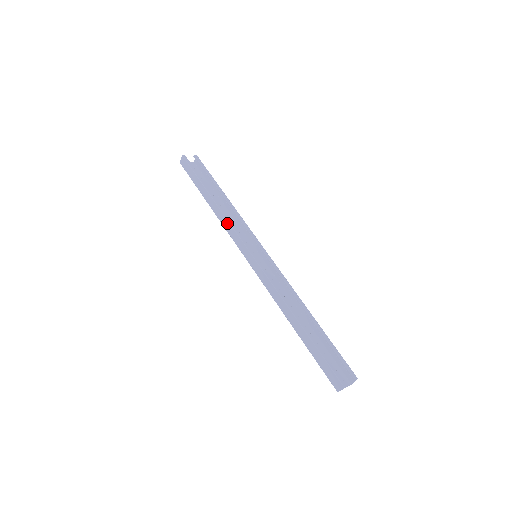
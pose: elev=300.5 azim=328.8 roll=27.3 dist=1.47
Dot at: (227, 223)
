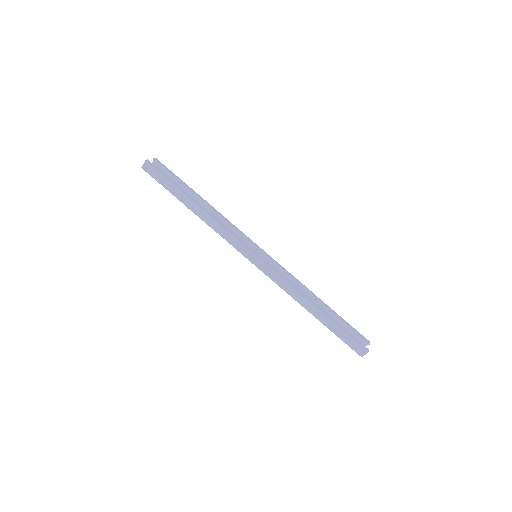
Dot at: (221, 228)
